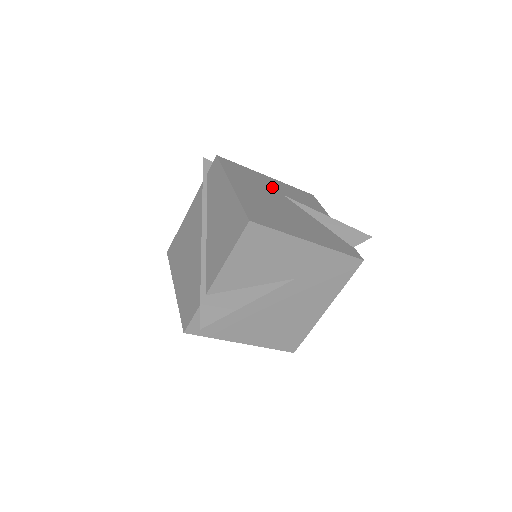
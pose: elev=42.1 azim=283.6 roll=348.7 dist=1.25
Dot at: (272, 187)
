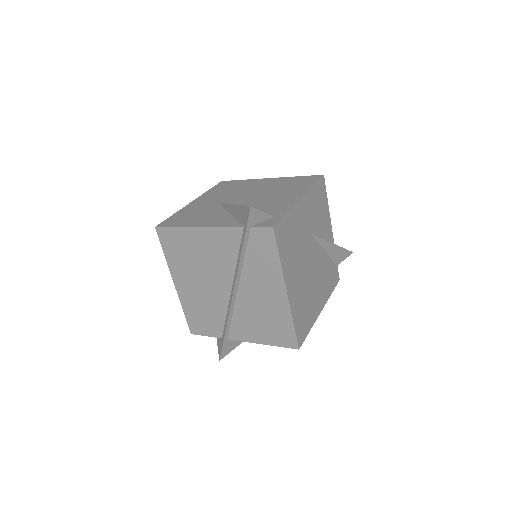
Dot at: (305, 229)
